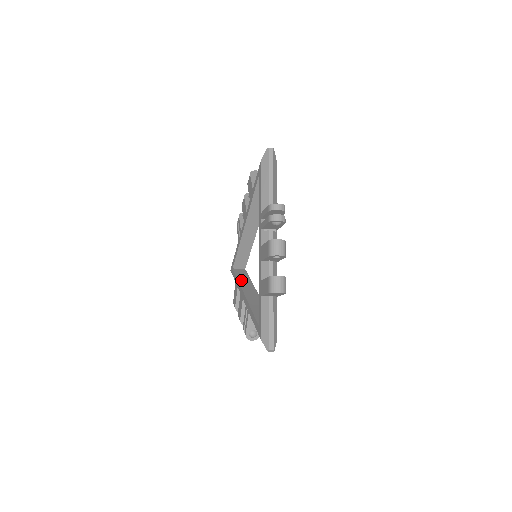
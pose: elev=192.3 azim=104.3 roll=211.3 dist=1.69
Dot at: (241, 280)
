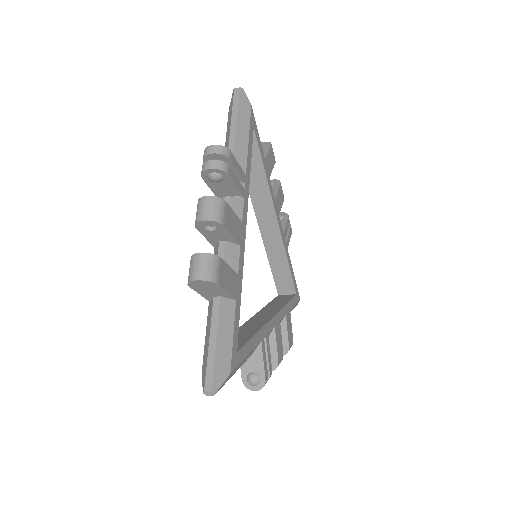
Dot at: (270, 305)
